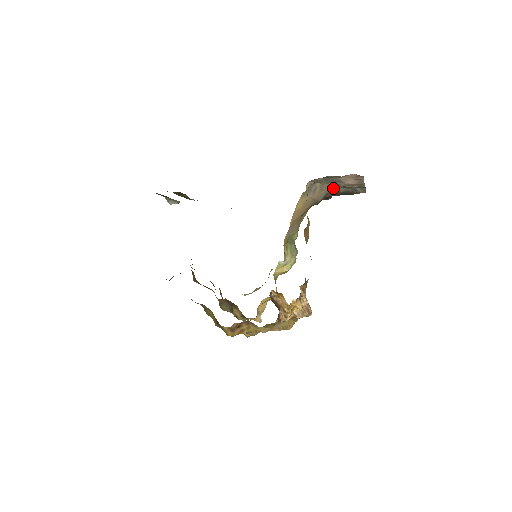
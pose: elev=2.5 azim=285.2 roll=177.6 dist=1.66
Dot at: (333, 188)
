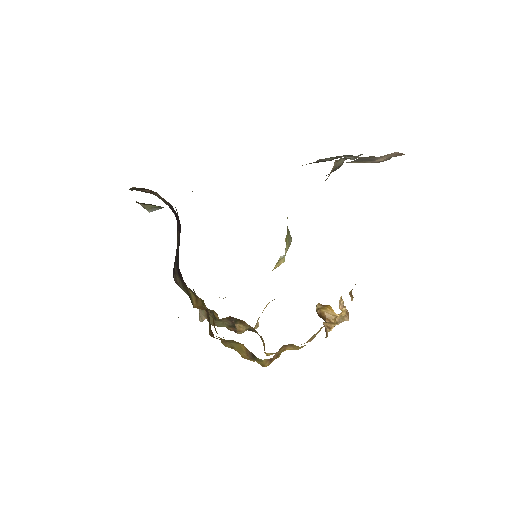
Dot at: (340, 163)
